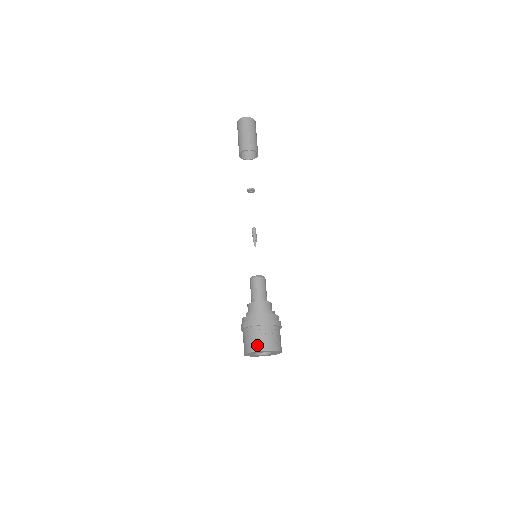
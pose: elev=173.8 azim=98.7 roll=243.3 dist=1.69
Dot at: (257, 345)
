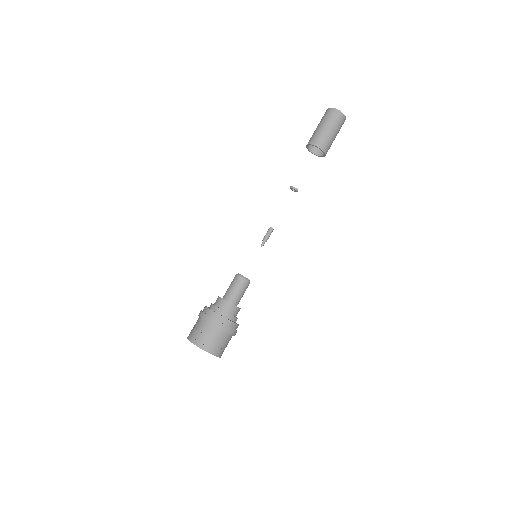
Dot at: (193, 336)
